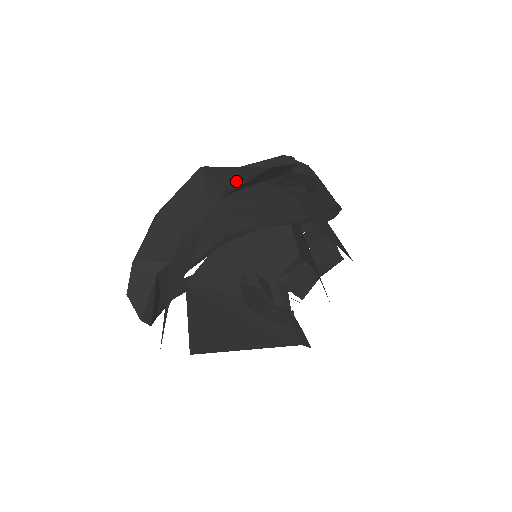
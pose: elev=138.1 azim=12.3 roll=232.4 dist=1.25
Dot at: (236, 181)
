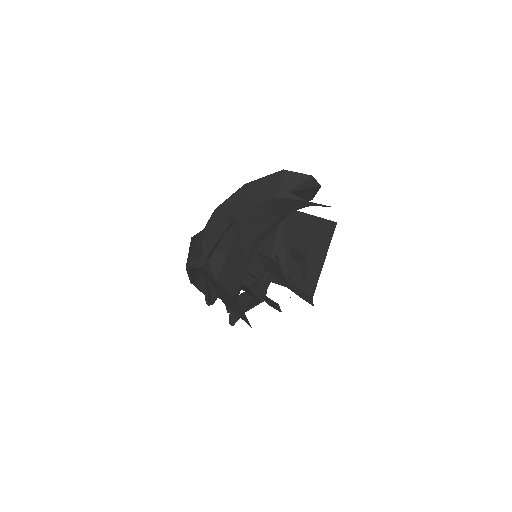
Dot at: (304, 185)
